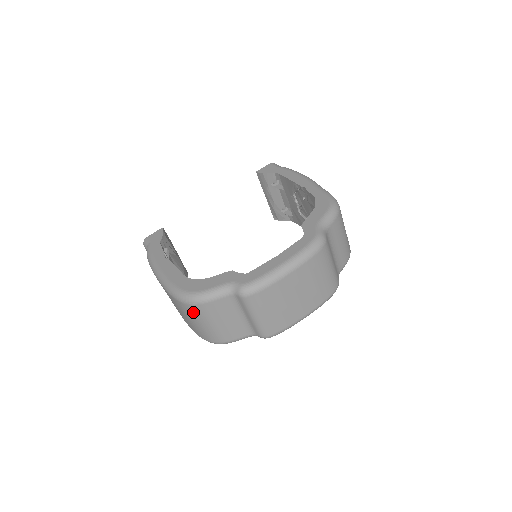
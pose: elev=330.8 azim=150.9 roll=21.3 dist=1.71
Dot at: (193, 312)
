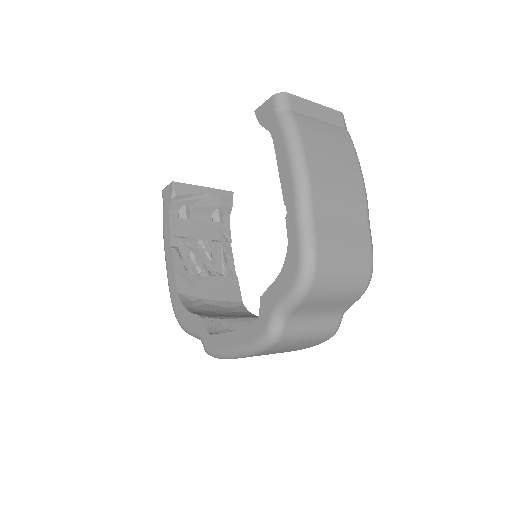
Dot at: occluded
